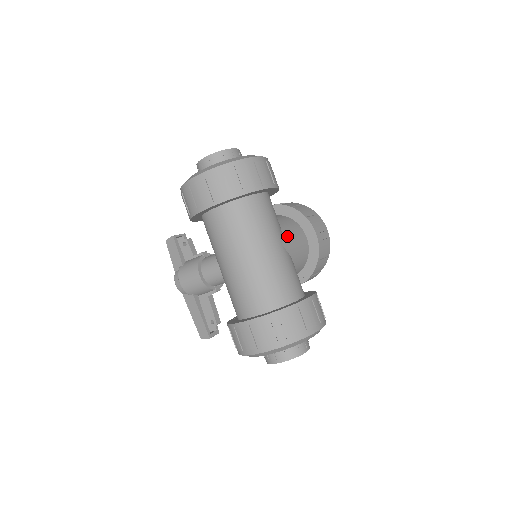
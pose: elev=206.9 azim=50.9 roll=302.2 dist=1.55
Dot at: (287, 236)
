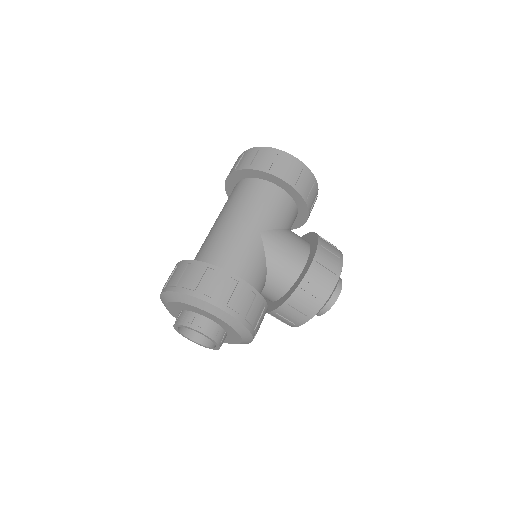
Dot at: (277, 236)
